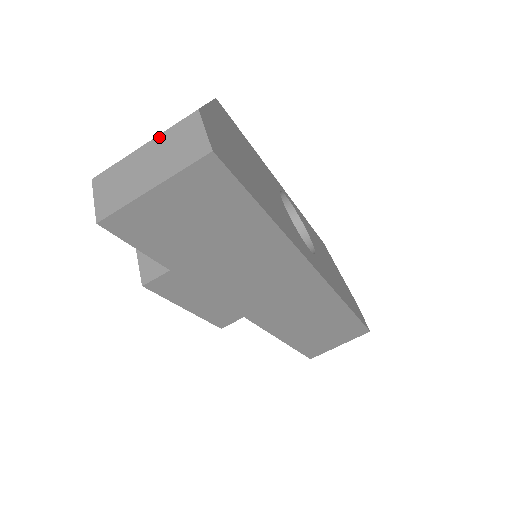
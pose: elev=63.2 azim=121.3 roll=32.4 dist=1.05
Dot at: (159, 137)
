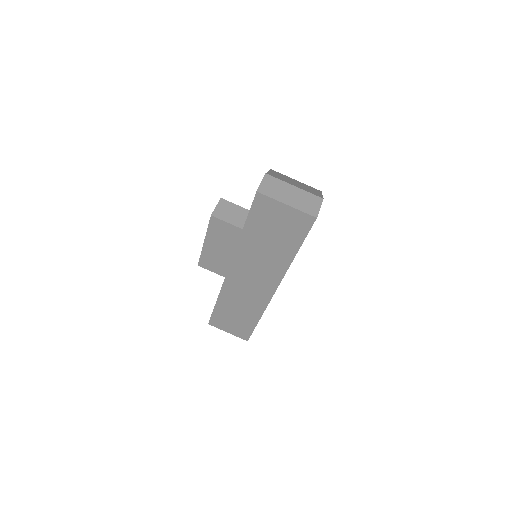
Dot at: (303, 190)
